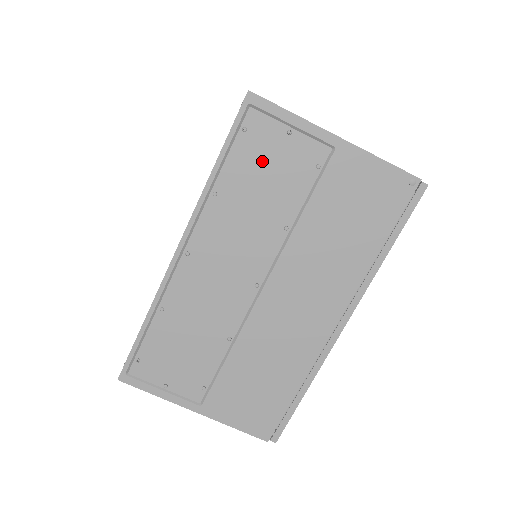
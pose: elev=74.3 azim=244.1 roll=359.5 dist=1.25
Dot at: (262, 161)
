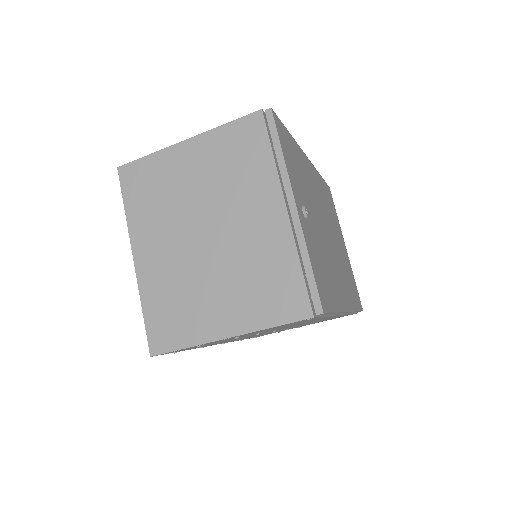
Dot at: (204, 345)
